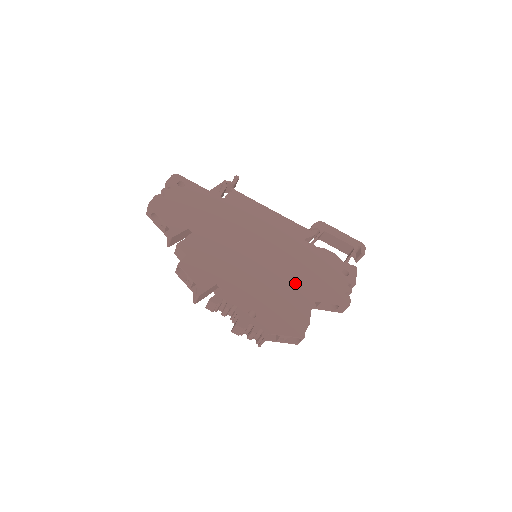
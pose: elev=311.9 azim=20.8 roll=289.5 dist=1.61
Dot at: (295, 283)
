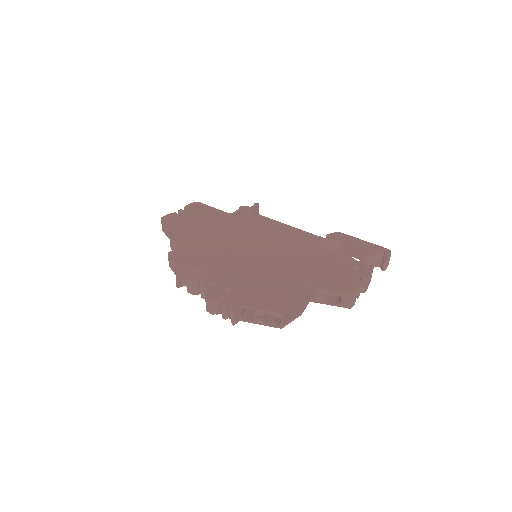
Dot at: (289, 272)
